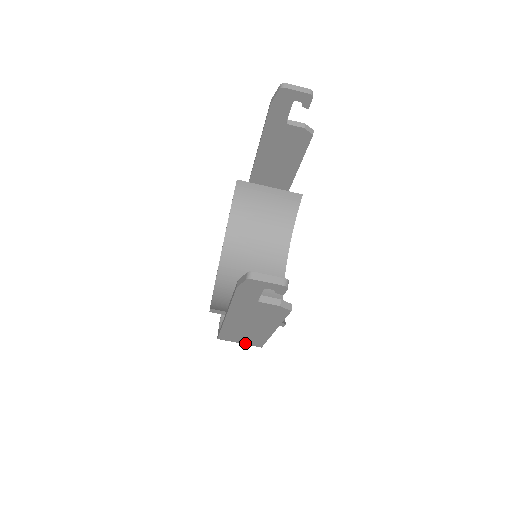
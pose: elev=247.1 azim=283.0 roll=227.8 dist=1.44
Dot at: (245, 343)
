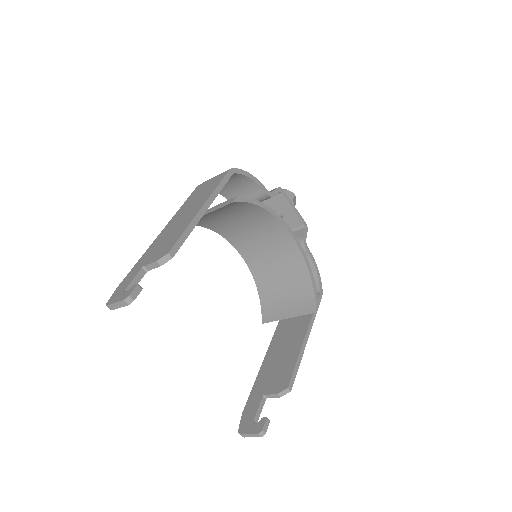
Dot at: occluded
